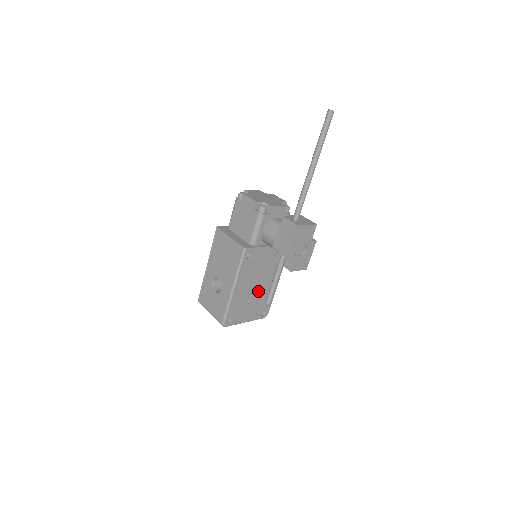
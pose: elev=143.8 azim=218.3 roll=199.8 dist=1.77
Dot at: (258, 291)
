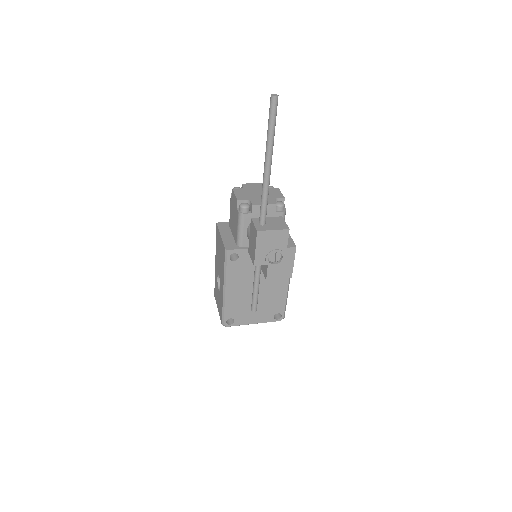
Dot at: (261, 293)
